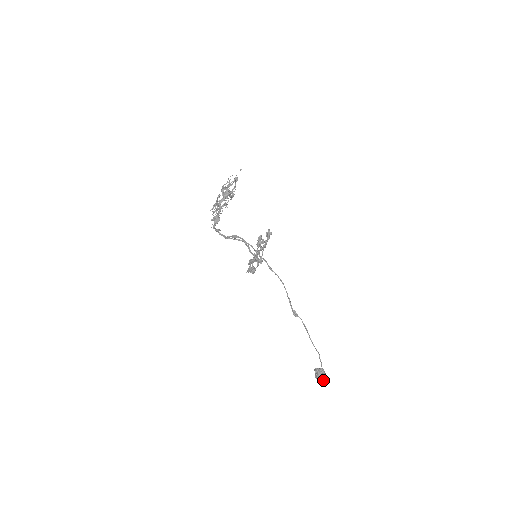
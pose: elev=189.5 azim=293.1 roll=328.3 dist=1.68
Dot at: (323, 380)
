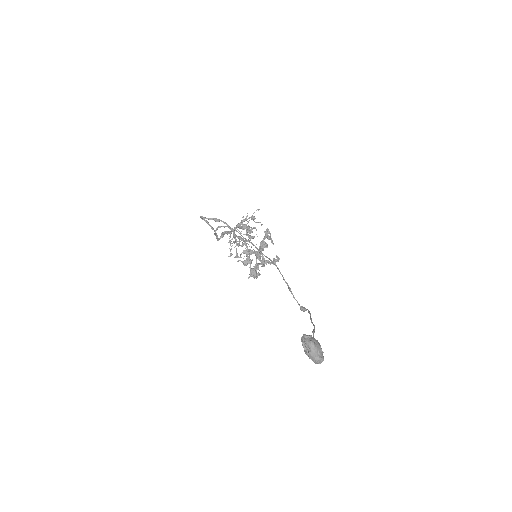
Dot at: (310, 347)
